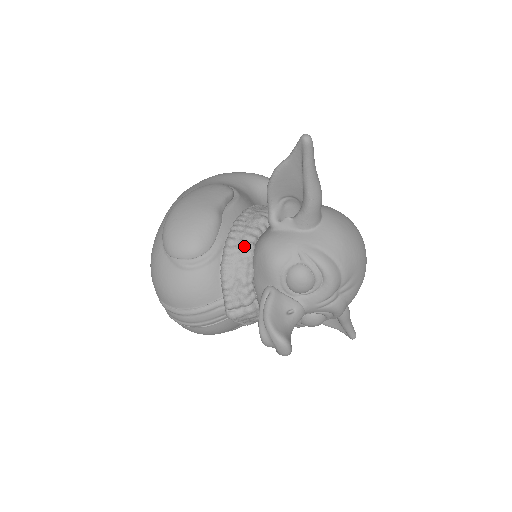
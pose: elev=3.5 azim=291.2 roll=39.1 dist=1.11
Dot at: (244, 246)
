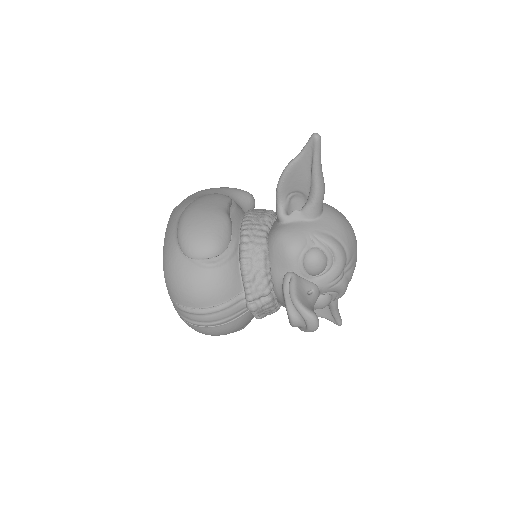
Dot at: (259, 241)
